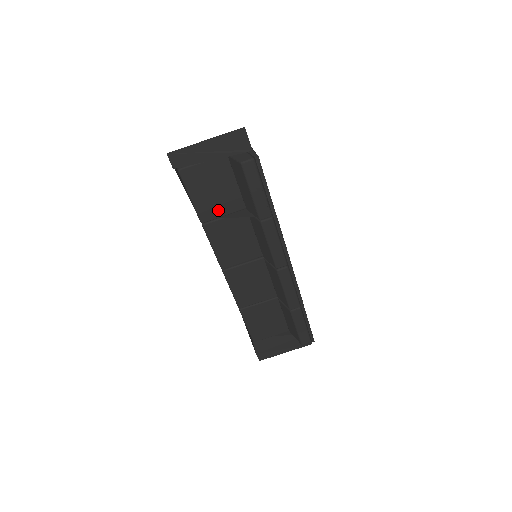
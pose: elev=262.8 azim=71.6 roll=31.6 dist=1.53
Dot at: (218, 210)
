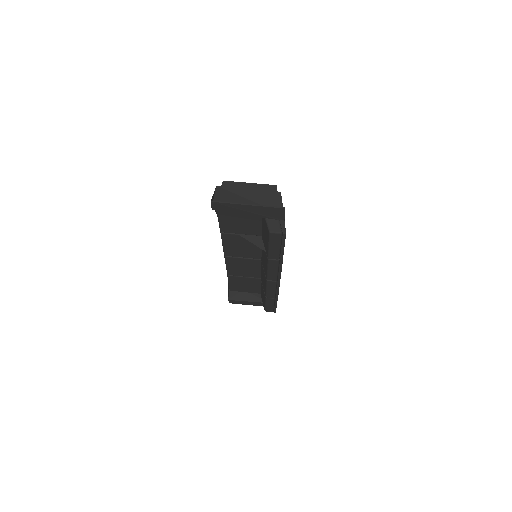
Dot at: (238, 230)
